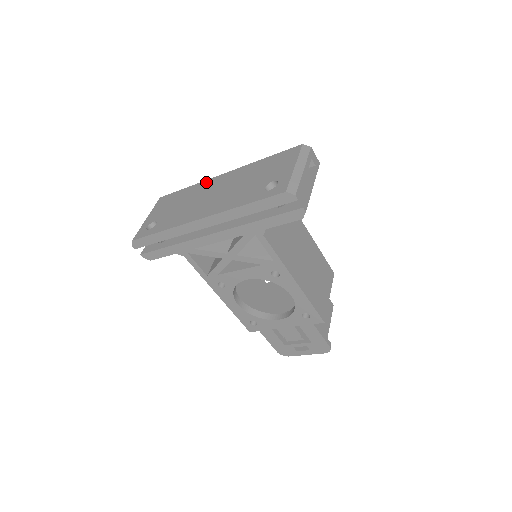
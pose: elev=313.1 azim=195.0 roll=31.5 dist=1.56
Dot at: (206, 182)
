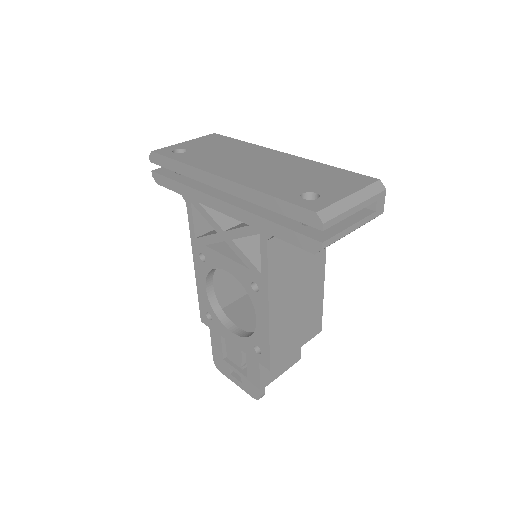
Dot at: (263, 148)
